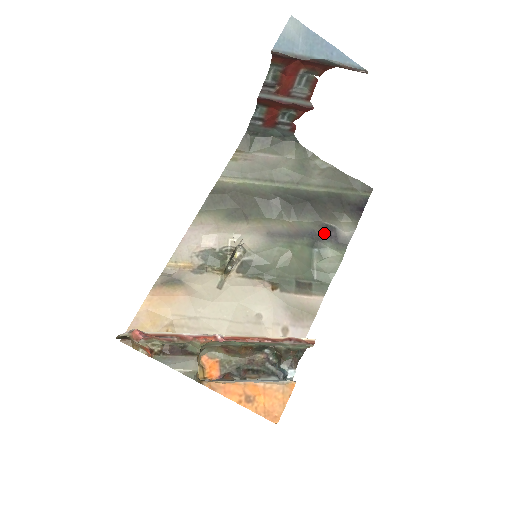
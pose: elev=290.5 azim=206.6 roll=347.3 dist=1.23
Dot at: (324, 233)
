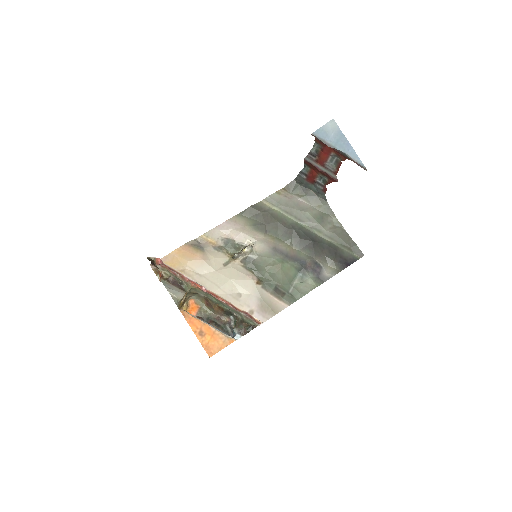
Dot at: (312, 266)
